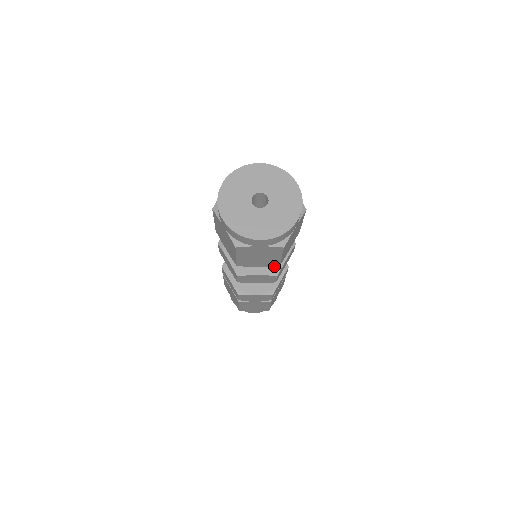
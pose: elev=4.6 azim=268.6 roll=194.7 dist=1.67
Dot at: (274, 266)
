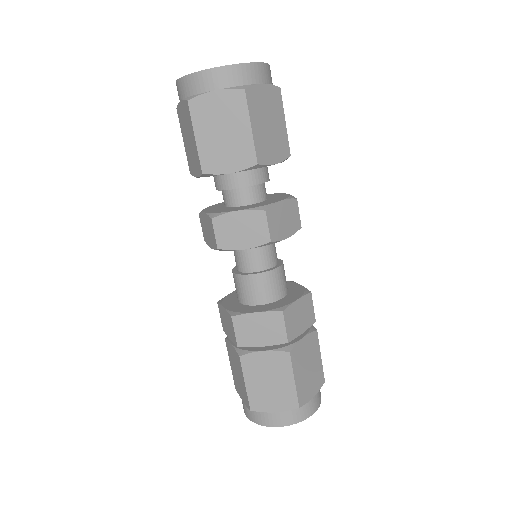
Dot at: (262, 205)
